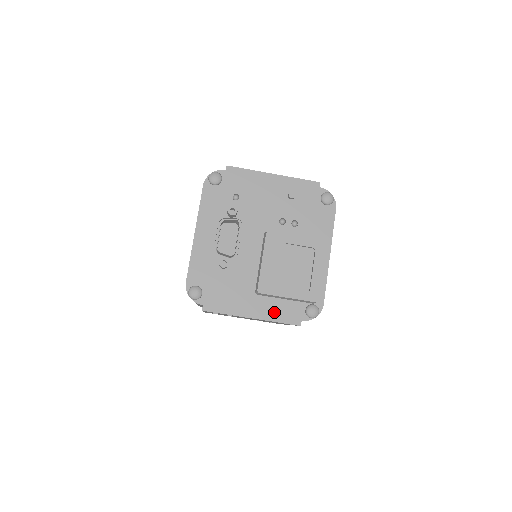
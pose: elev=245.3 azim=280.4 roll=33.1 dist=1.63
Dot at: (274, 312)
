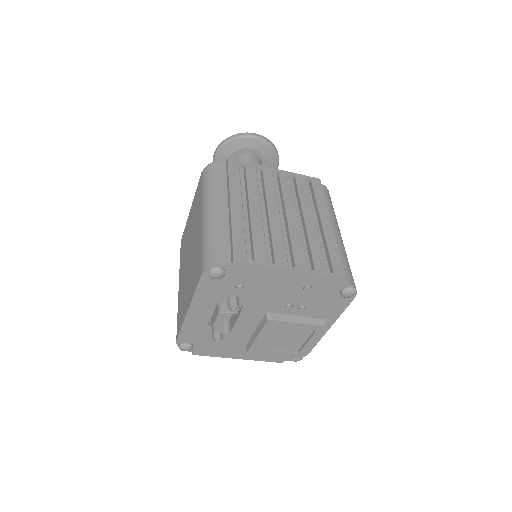
Dot at: (260, 356)
